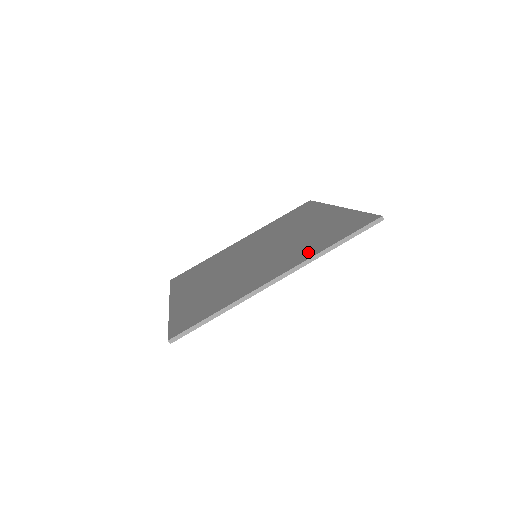
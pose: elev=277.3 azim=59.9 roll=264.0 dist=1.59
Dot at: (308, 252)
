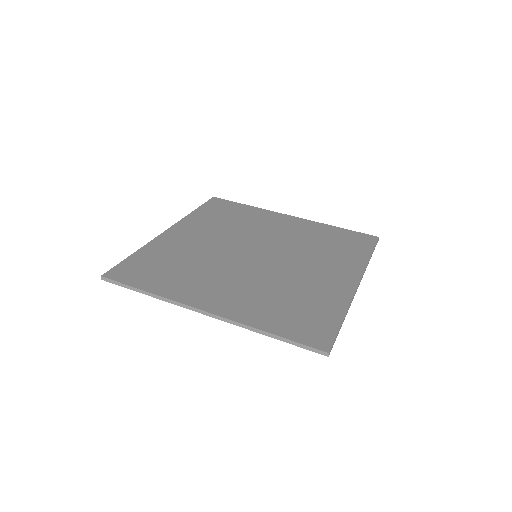
Dot at: (253, 313)
